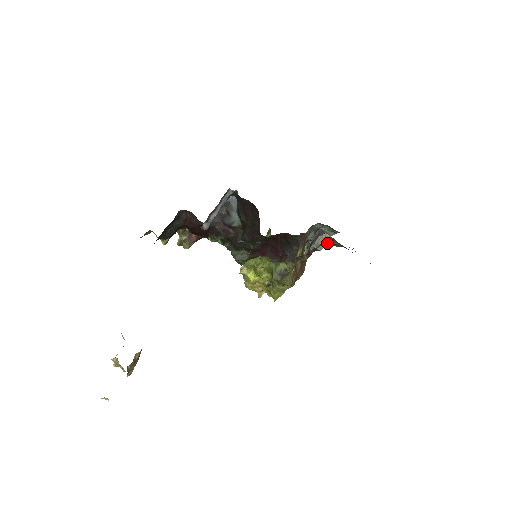
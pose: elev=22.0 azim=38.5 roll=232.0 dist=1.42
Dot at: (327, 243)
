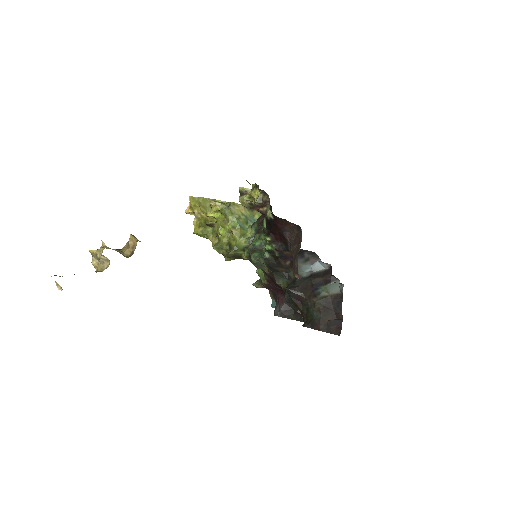
Dot at: occluded
